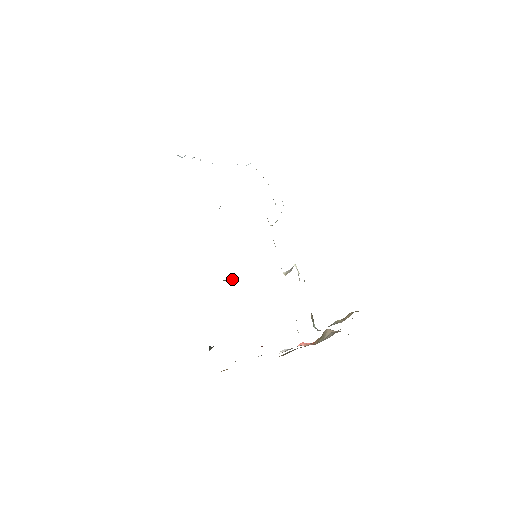
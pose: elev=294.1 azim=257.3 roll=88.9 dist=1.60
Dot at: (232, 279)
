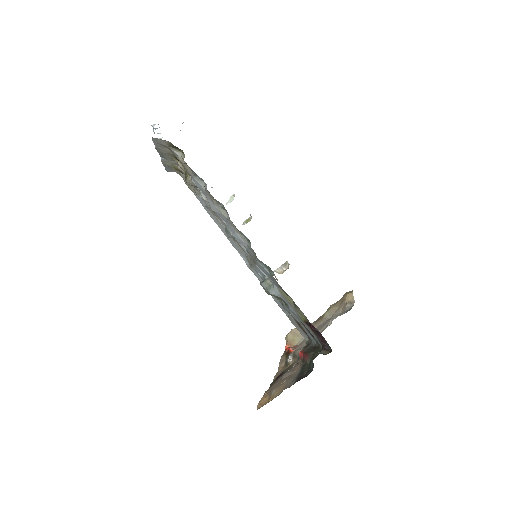
Dot at: occluded
